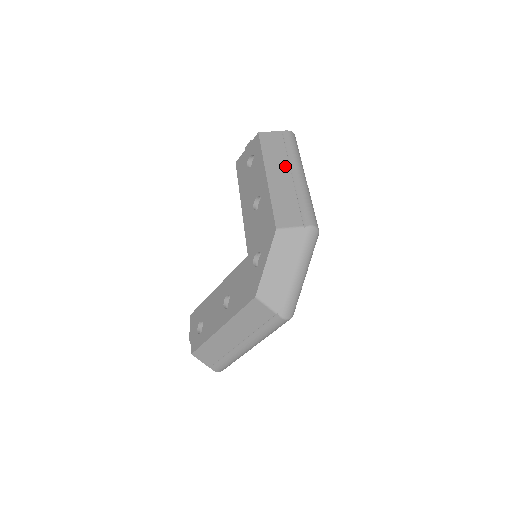
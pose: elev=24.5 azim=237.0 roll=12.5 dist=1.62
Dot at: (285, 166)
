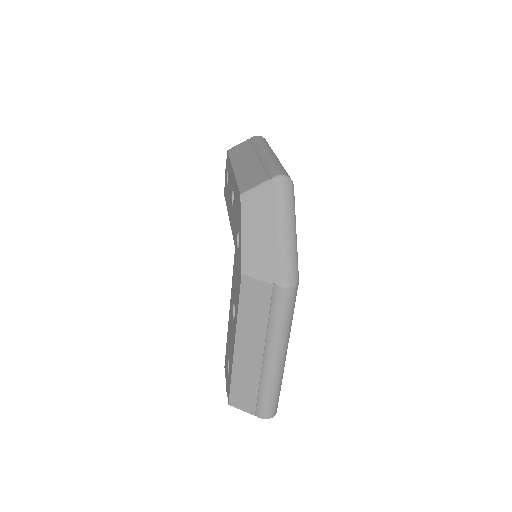
Dot at: (251, 155)
